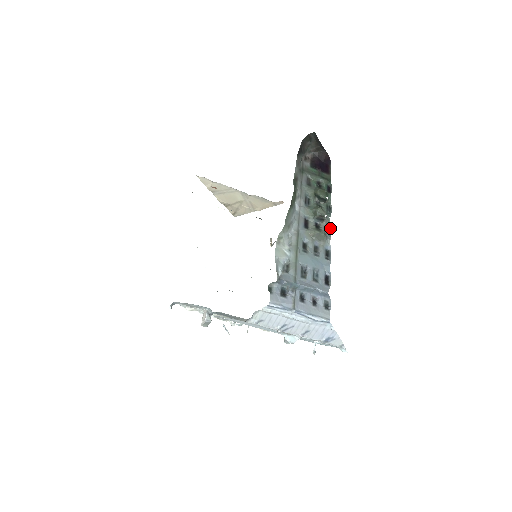
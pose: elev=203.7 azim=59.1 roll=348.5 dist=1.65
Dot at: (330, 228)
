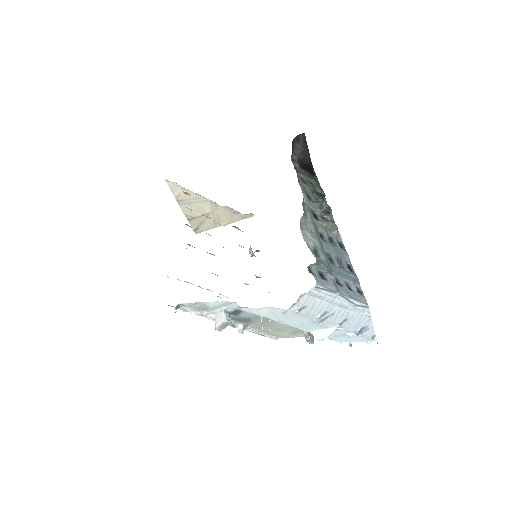
Dot at: (334, 223)
